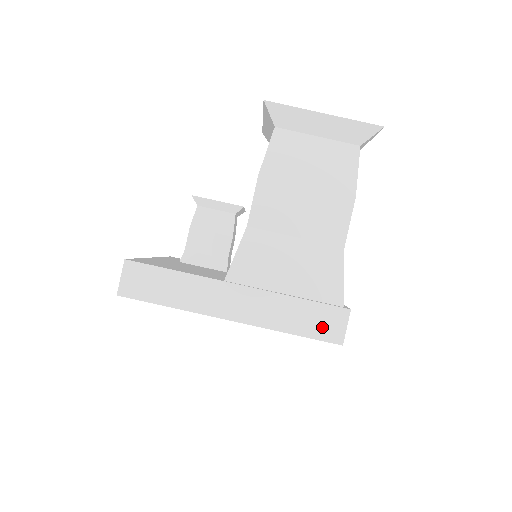
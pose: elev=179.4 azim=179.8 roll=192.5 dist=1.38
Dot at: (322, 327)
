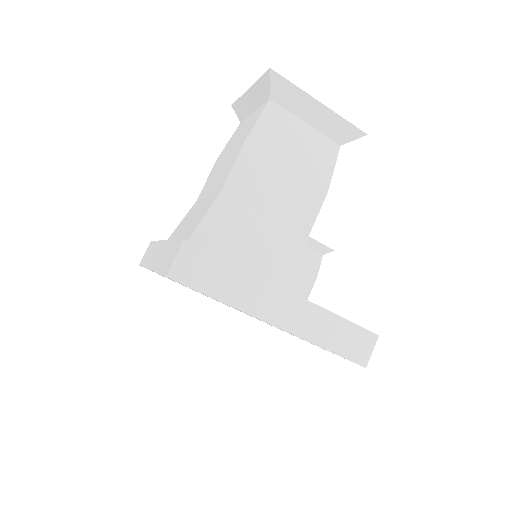
Dot at: (168, 262)
